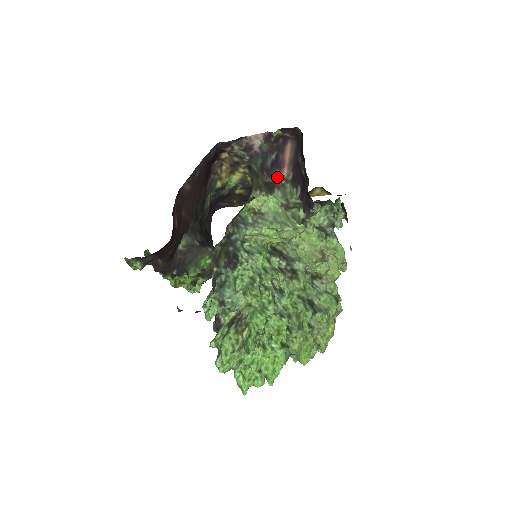
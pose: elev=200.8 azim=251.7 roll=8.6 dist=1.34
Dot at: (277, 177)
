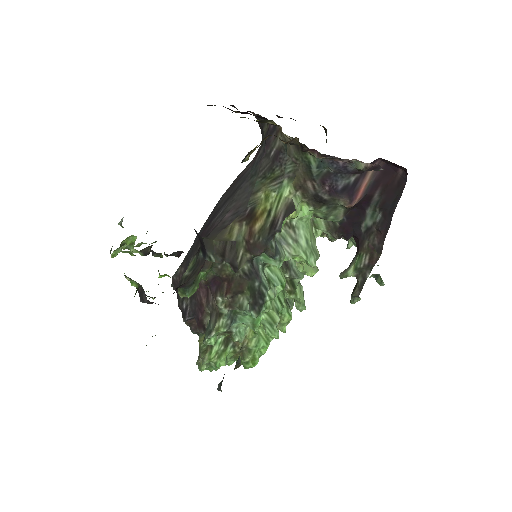
Dot at: (339, 202)
